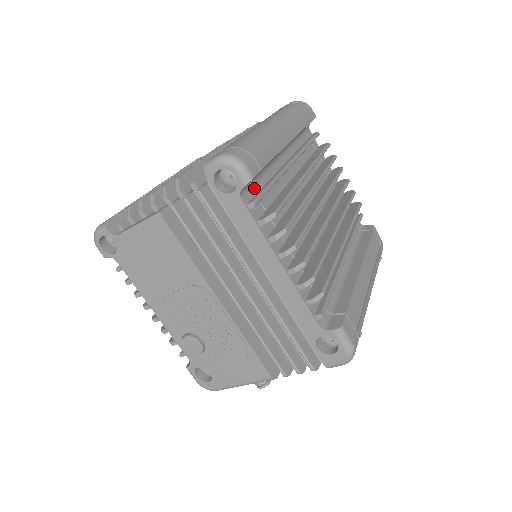
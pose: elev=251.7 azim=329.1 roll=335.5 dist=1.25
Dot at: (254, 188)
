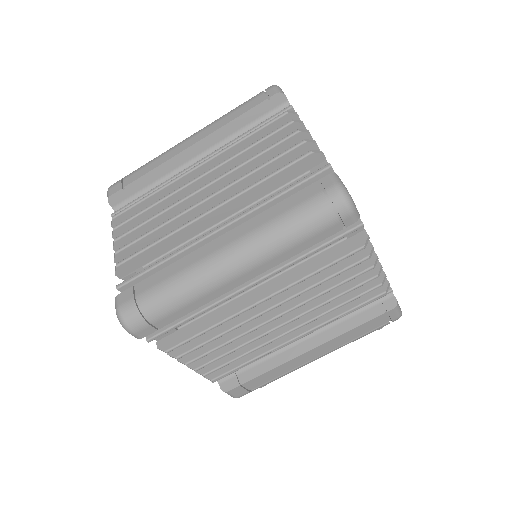
Dot at: occluded
